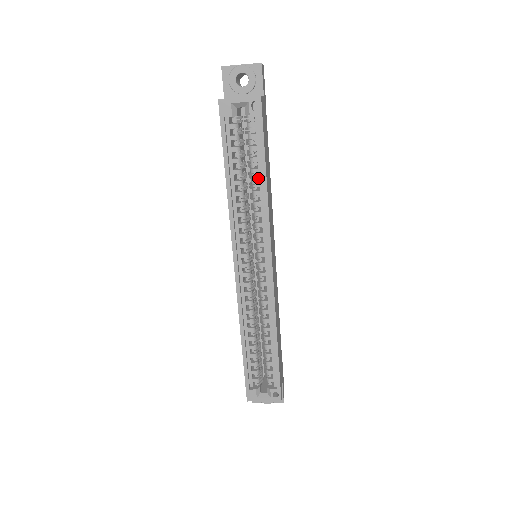
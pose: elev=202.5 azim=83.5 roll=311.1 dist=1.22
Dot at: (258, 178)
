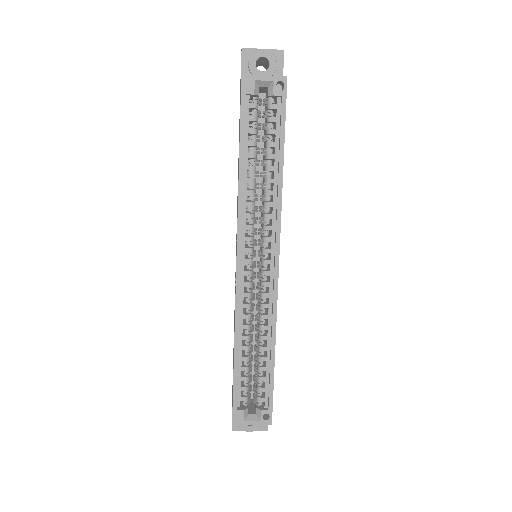
Dot at: (272, 166)
